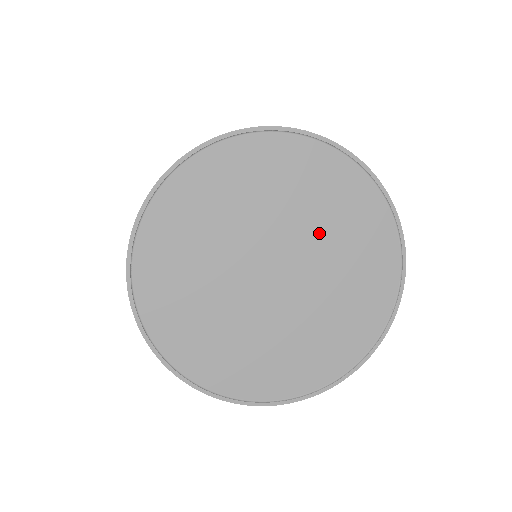
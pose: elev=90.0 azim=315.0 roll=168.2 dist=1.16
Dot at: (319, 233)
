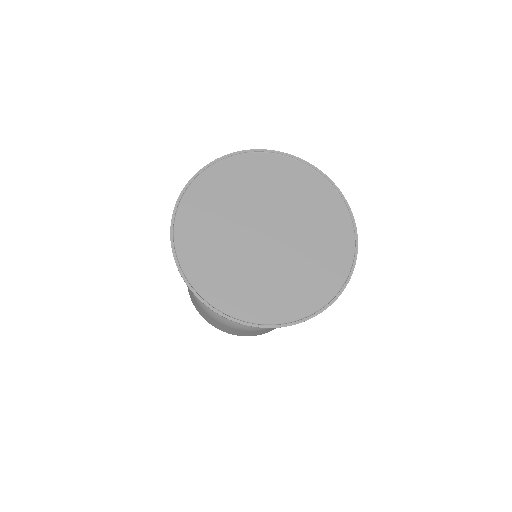
Dot at: (306, 245)
